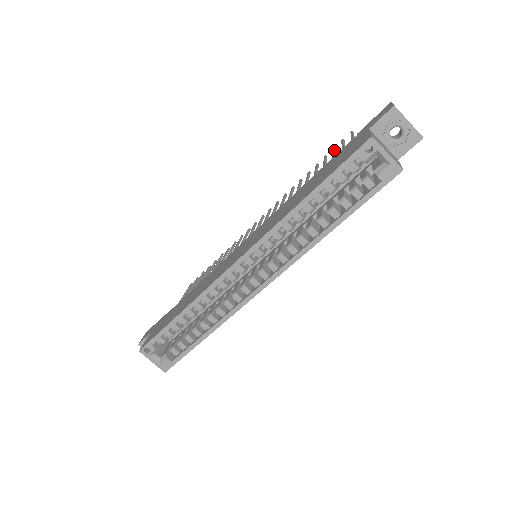
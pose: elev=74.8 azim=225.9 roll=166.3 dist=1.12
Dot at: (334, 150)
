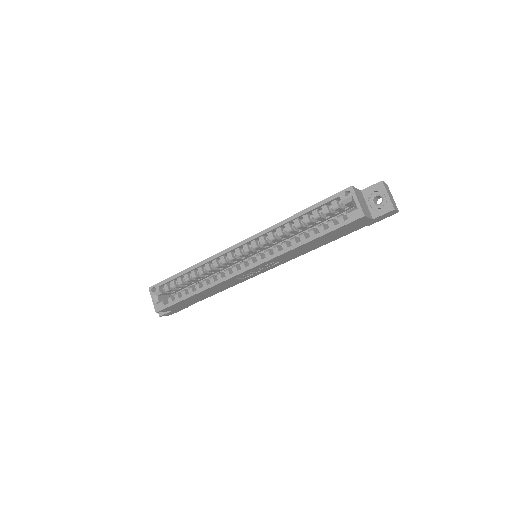
Dot at: occluded
